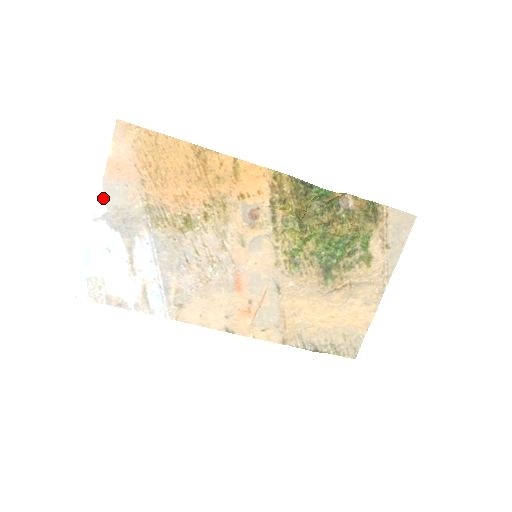
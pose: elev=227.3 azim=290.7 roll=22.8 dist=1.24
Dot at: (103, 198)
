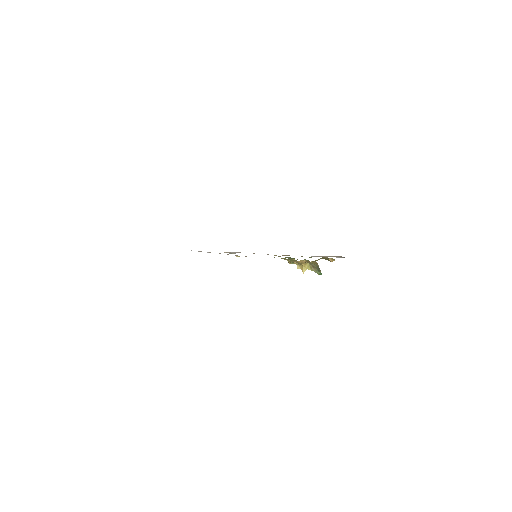
Dot at: occluded
